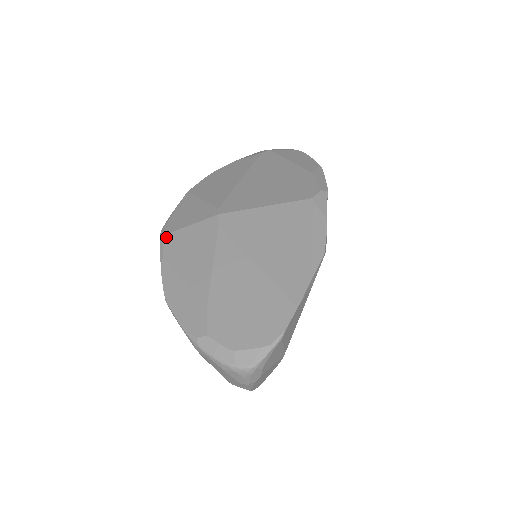
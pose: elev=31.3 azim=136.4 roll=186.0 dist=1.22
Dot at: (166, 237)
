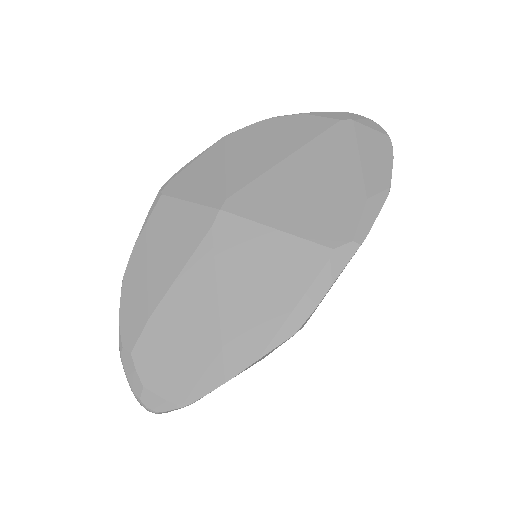
Dot at: (162, 199)
